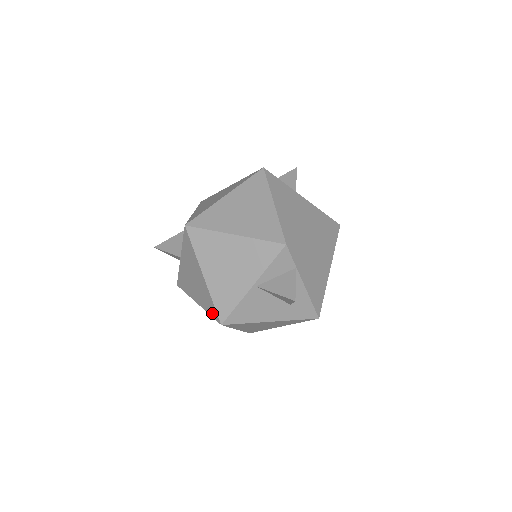
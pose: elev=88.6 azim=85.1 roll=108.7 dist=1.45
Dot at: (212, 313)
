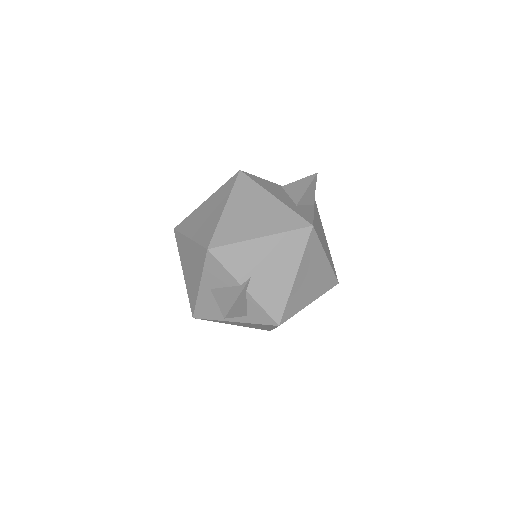
Dot at: occluded
